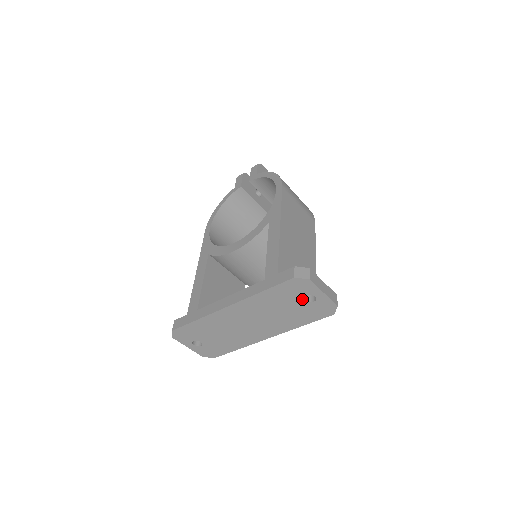
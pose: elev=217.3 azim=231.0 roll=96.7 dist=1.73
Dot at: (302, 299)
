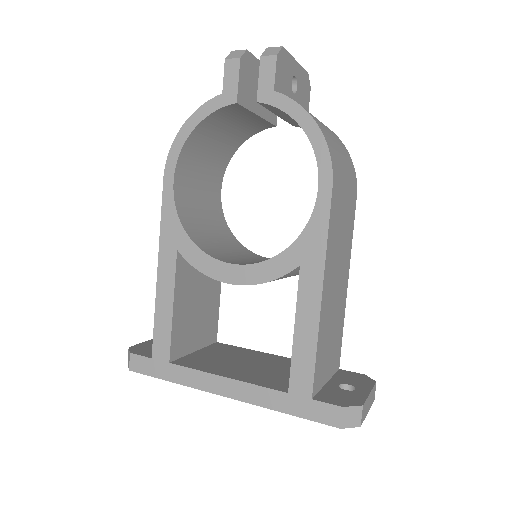
Dot at: occluded
